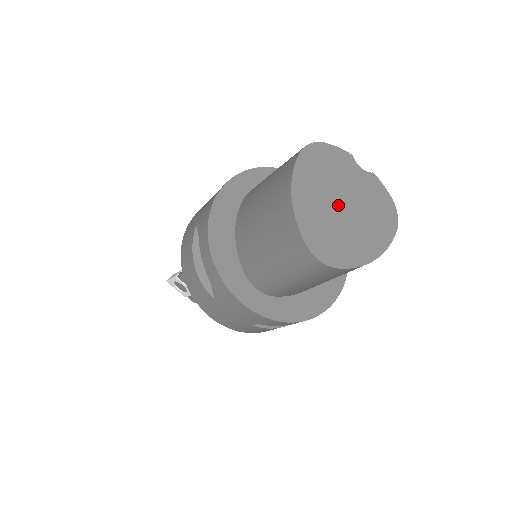
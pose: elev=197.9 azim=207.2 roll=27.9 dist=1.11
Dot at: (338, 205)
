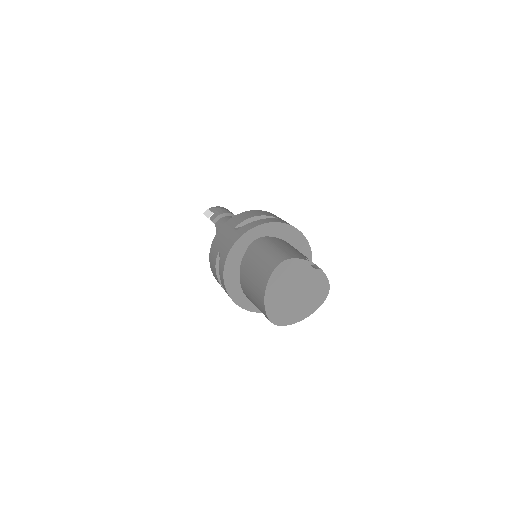
Dot at: (292, 293)
